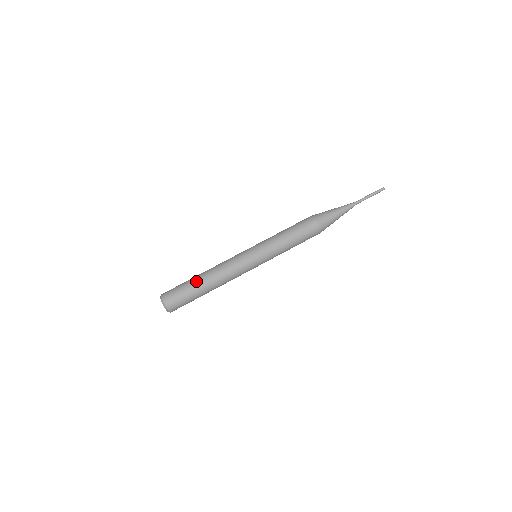
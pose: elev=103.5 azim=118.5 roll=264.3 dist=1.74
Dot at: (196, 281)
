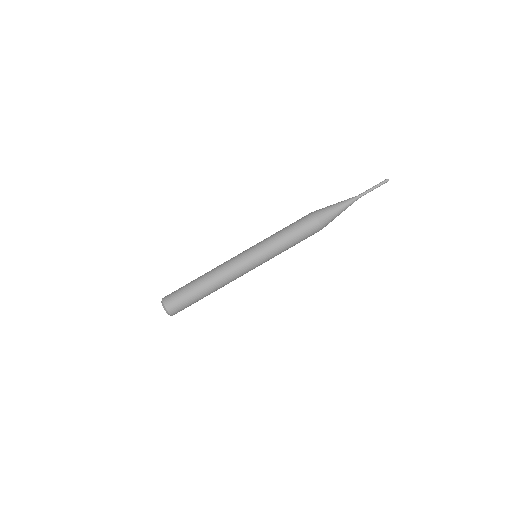
Dot at: (196, 285)
